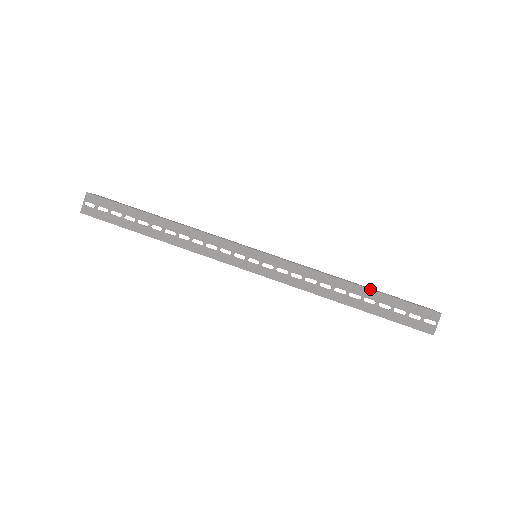
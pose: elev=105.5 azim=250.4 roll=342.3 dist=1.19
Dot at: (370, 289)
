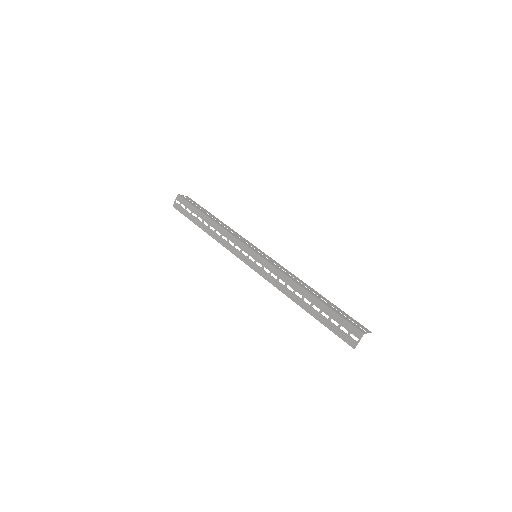
Dot at: (318, 299)
